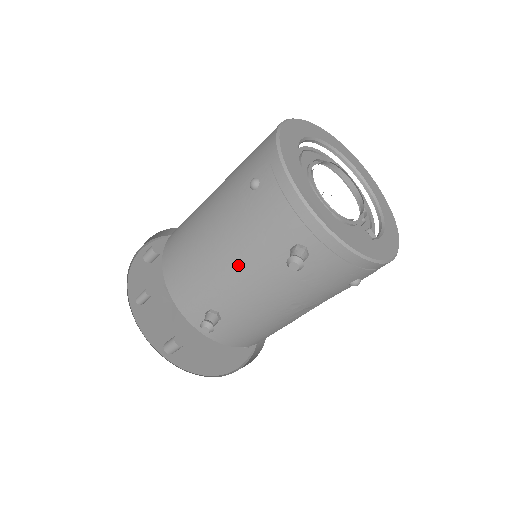
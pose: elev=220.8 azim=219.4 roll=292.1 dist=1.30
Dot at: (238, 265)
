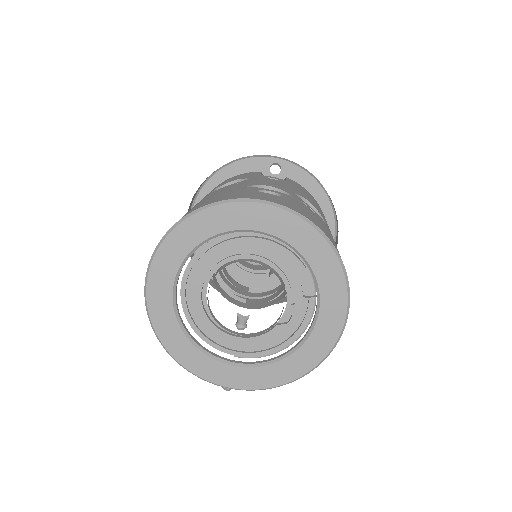
Dot at: occluded
